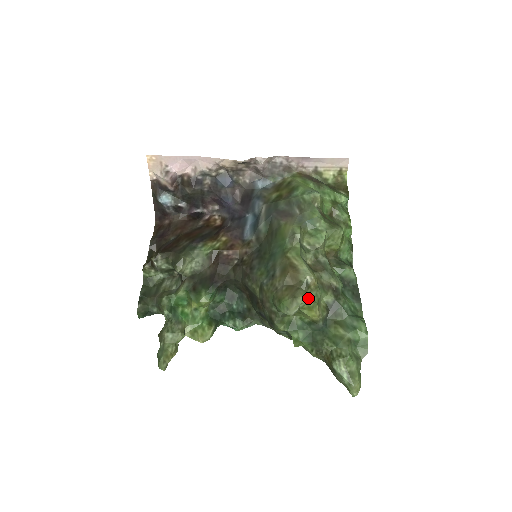
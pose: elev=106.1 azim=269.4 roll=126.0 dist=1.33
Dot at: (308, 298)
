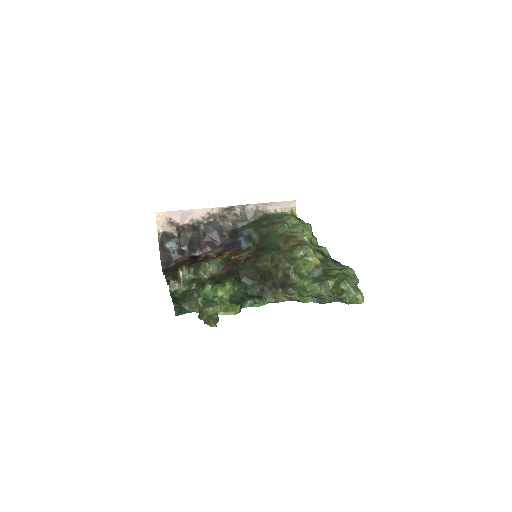
Dot at: (309, 247)
